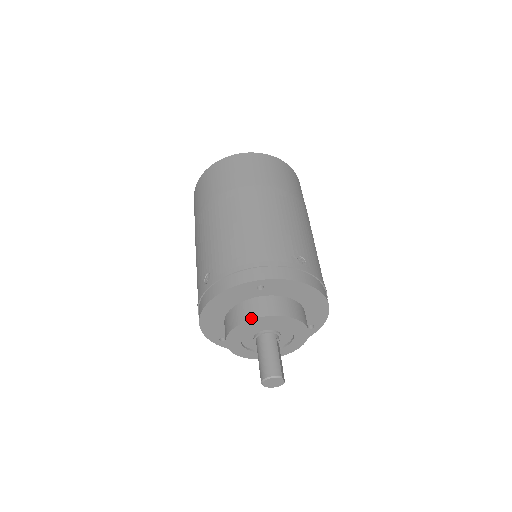
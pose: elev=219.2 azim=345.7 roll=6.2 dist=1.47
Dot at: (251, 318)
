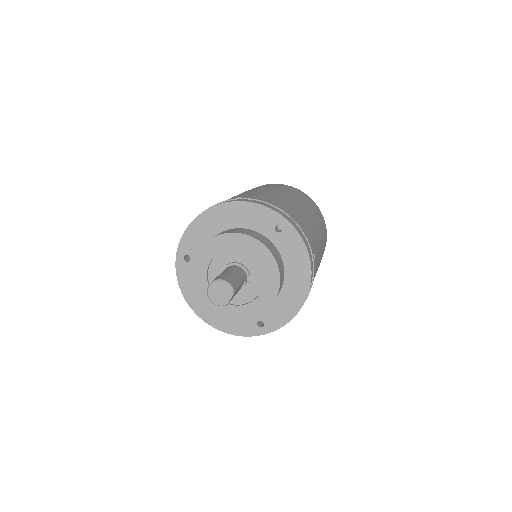
Dot at: (253, 236)
